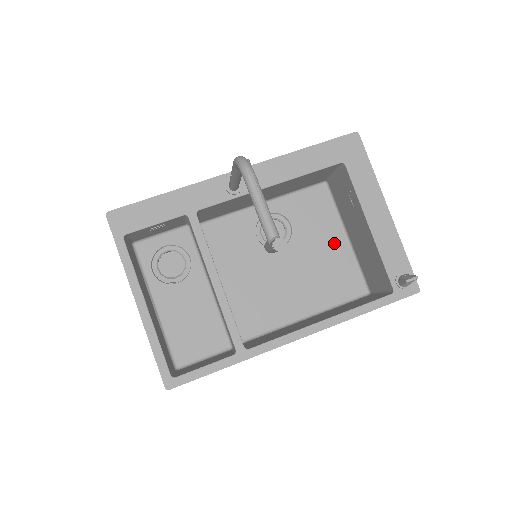
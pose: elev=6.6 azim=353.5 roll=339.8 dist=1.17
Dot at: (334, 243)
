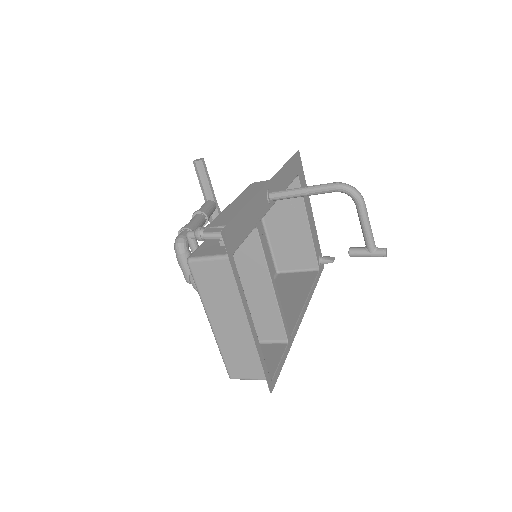
Dot at: occluded
